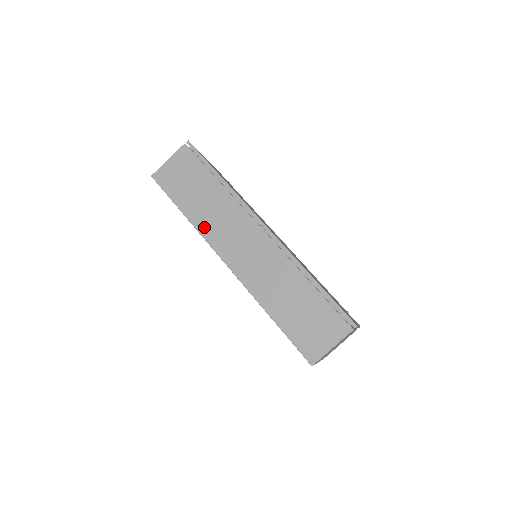
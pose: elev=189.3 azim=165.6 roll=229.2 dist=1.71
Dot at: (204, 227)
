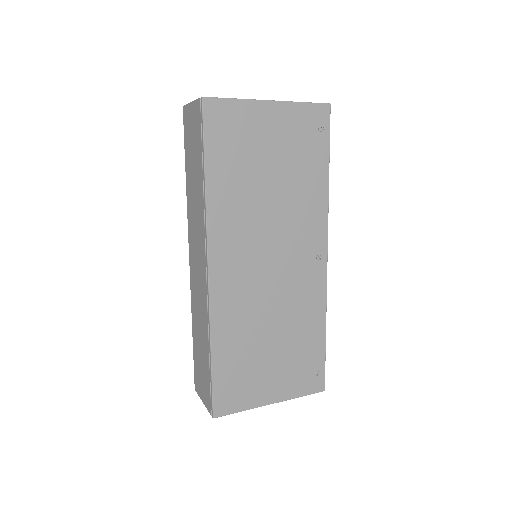
Dot at: (189, 209)
